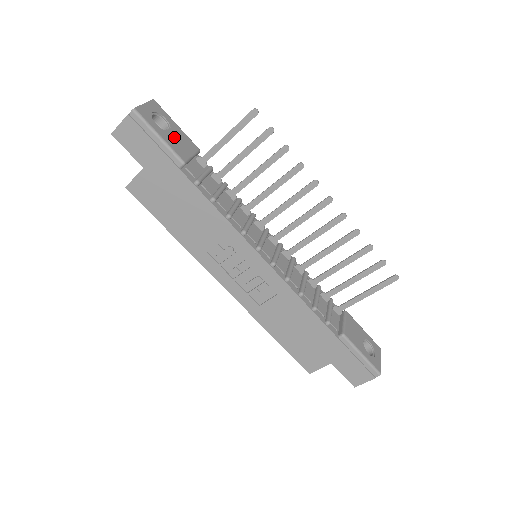
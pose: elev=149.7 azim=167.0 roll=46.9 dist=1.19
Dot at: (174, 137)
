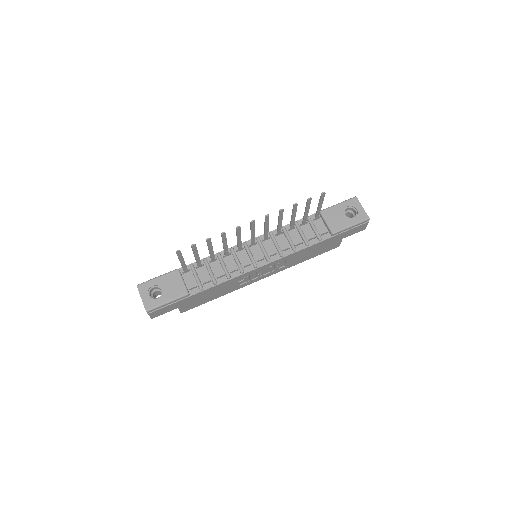
Dot at: (168, 289)
